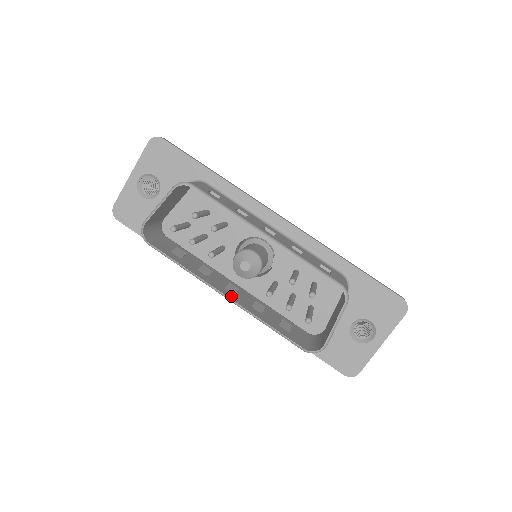
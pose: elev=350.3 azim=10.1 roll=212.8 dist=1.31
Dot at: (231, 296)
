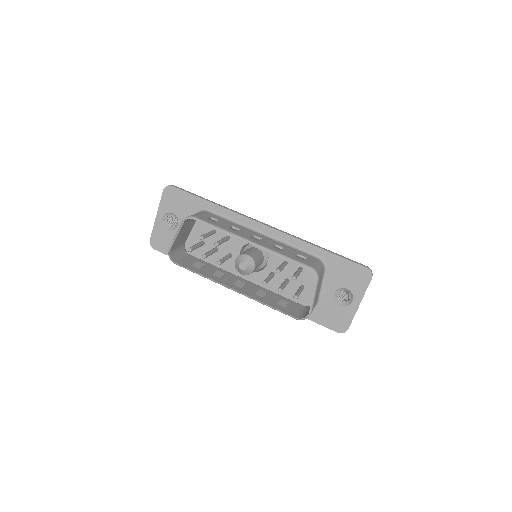
Dot at: (238, 289)
